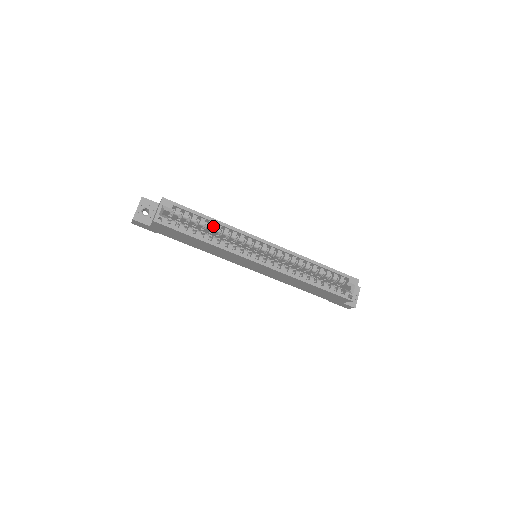
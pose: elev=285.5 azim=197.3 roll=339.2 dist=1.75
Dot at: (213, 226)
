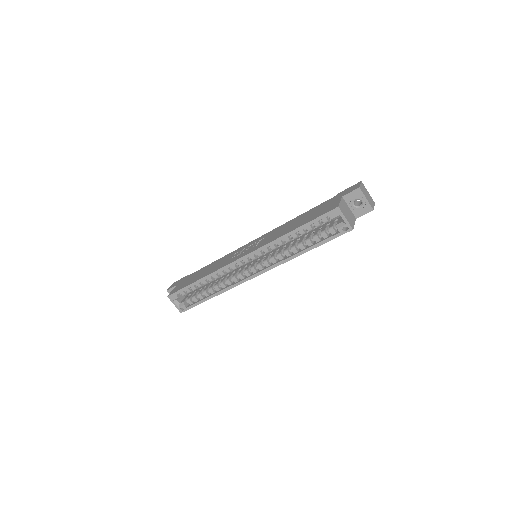
Dot at: (207, 280)
